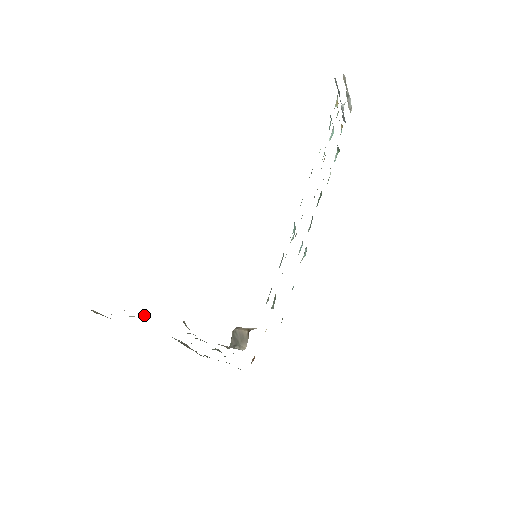
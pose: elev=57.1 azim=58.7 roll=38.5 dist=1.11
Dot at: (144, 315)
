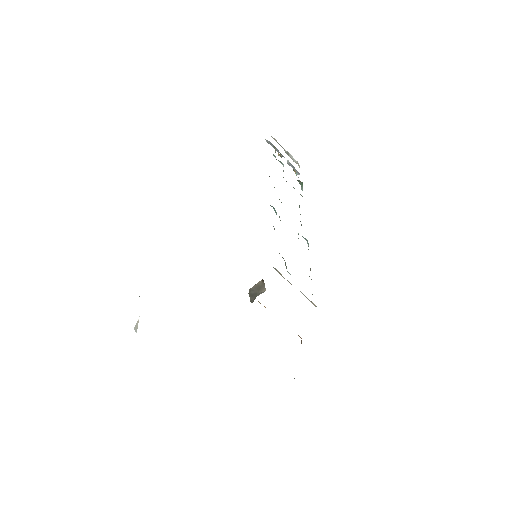
Dot at: occluded
